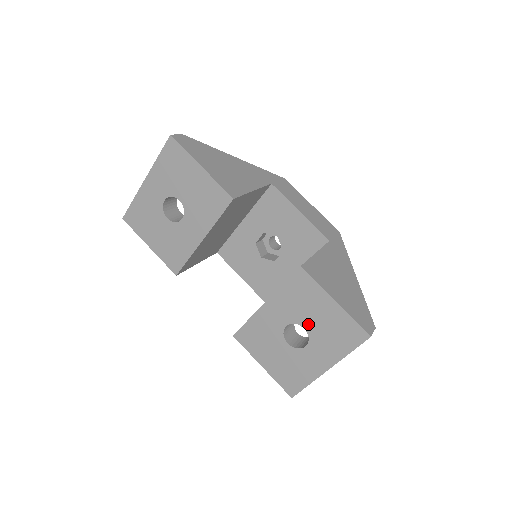
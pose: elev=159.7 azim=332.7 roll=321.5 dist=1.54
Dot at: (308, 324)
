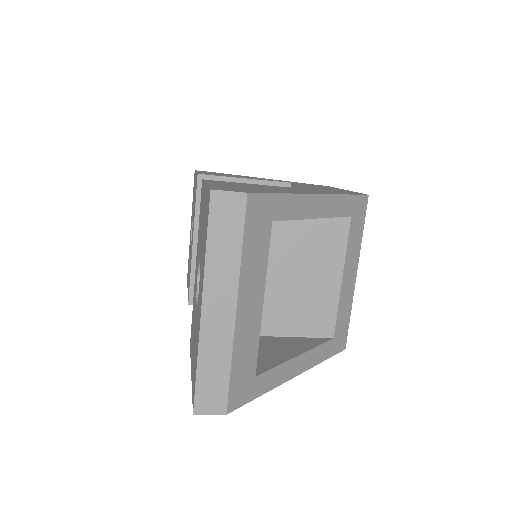
Dot at: (200, 250)
